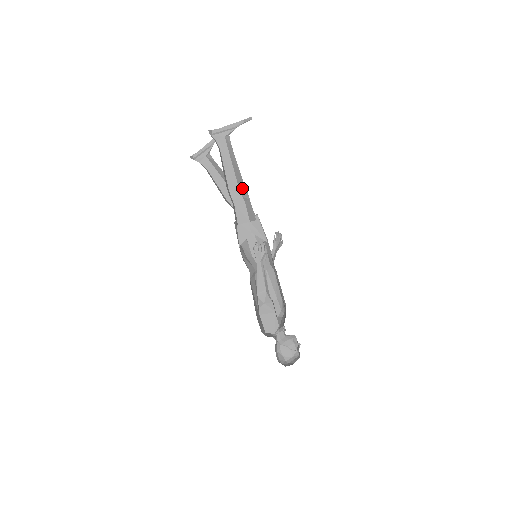
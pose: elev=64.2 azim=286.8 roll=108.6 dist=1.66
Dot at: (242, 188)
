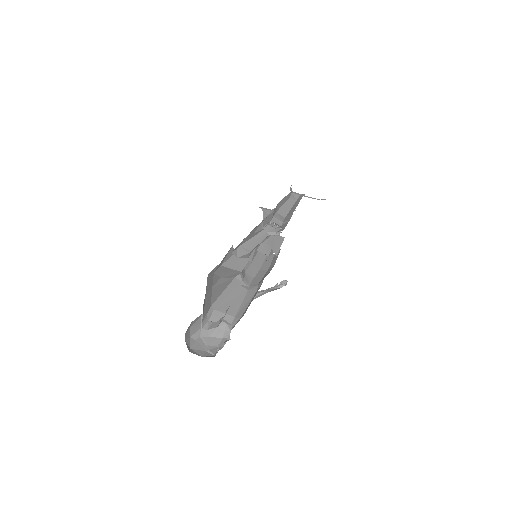
Dot at: (288, 217)
